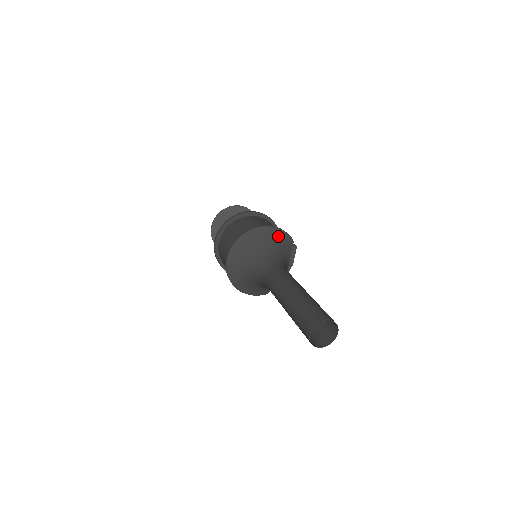
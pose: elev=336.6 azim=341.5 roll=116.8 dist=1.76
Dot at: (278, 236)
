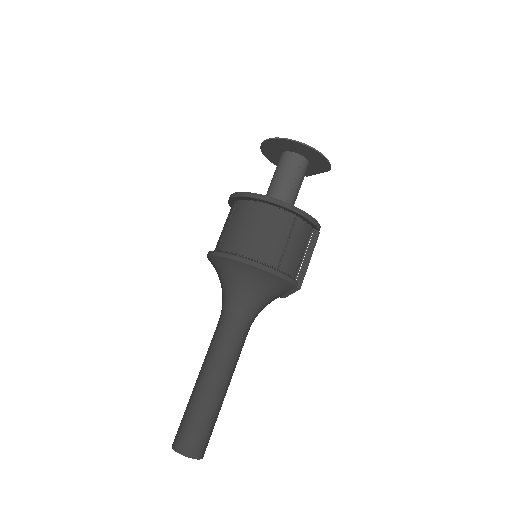
Dot at: (272, 281)
